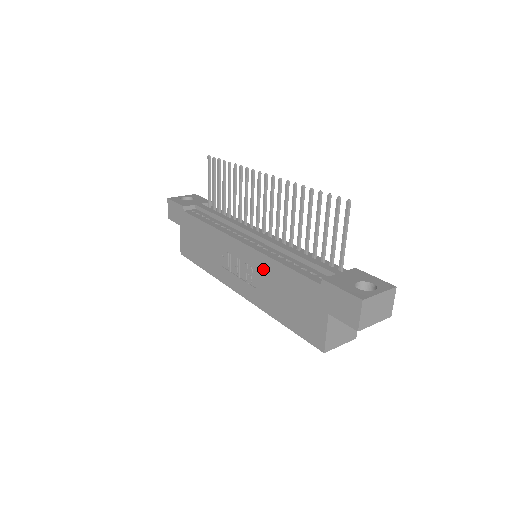
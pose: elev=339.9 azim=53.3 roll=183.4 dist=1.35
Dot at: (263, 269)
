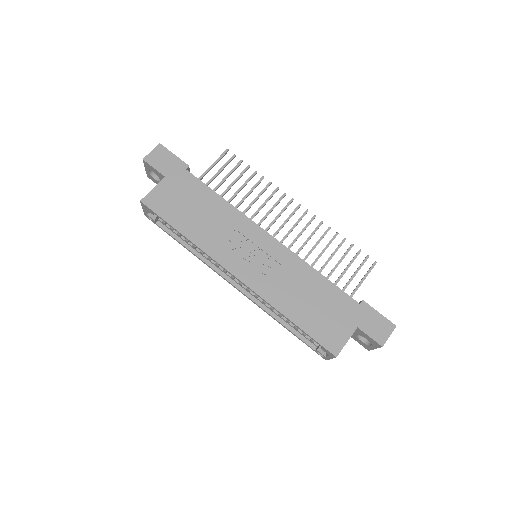
Dot at: (293, 269)
